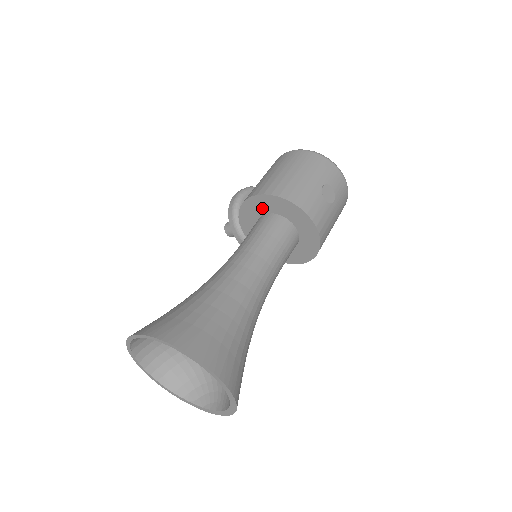
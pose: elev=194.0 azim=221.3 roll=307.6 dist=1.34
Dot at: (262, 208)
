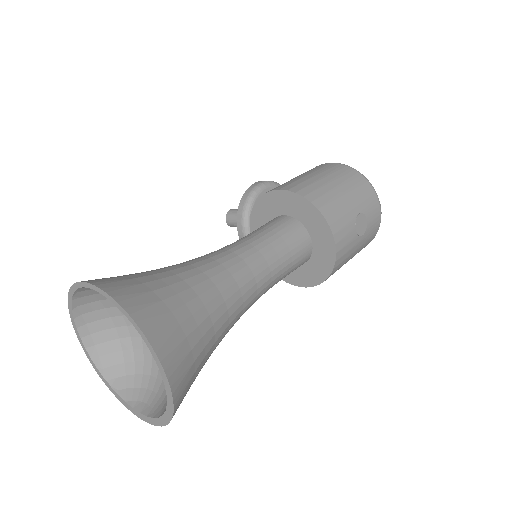
Dot at: (285, 207)
